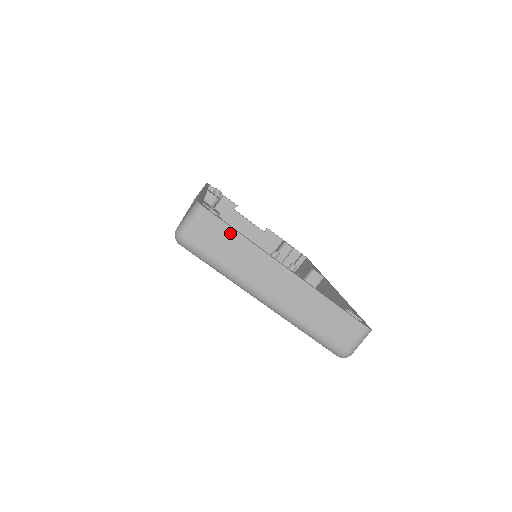
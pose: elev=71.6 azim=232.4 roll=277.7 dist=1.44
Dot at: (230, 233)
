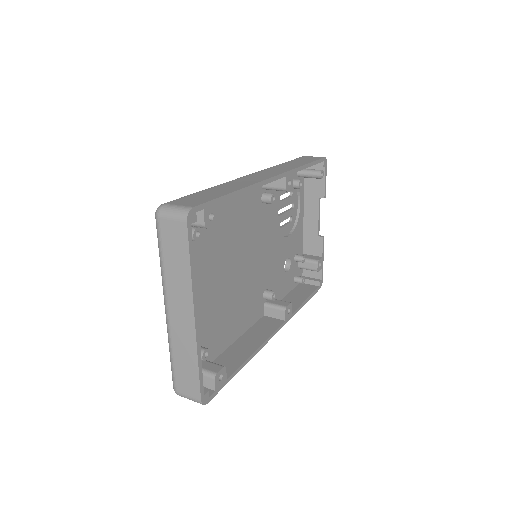
Dot at: (185, 253)
